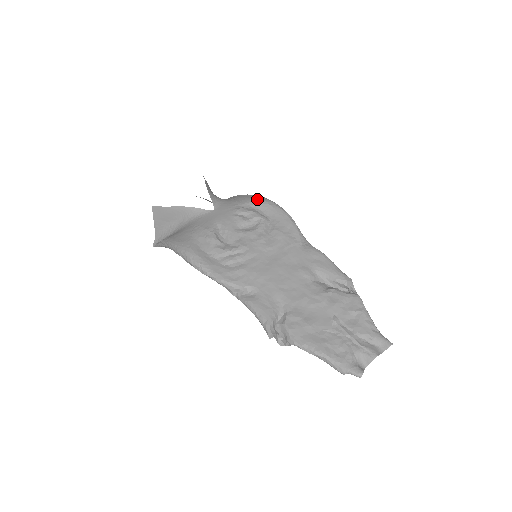
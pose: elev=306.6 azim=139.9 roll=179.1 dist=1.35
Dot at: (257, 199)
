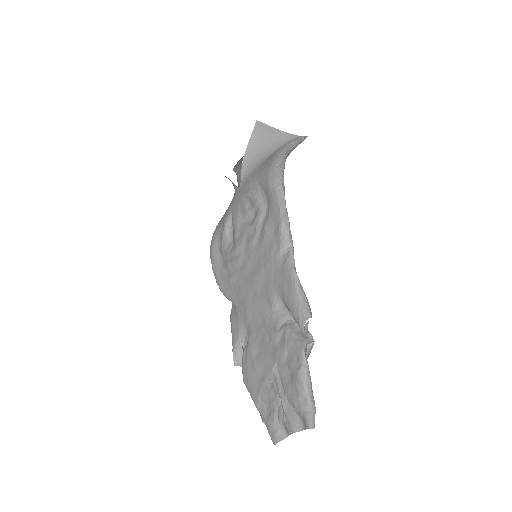
Dot at: (265, 175)
